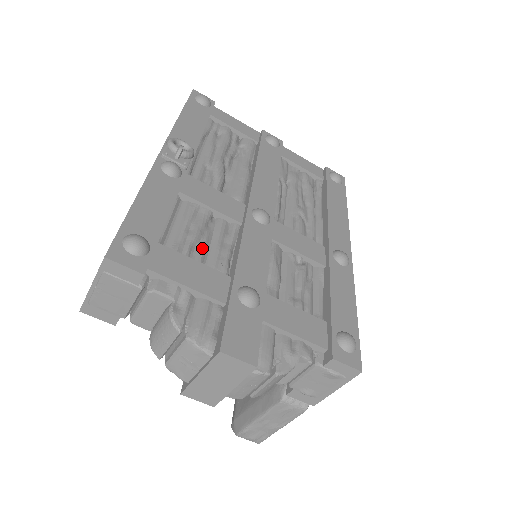
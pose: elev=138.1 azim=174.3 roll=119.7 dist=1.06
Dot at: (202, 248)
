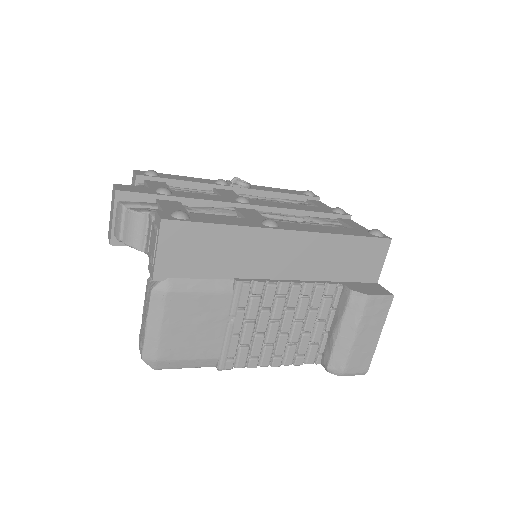
Dot at: occluded
